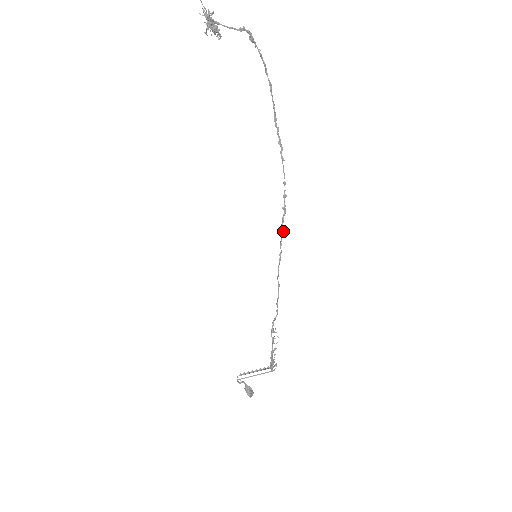
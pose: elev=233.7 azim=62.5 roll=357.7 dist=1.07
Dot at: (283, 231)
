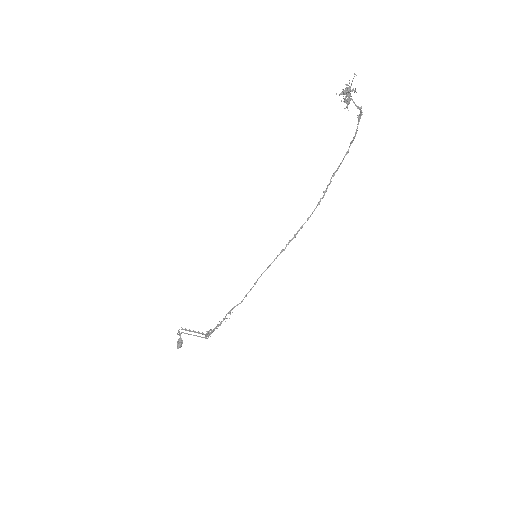
Dot at: (284, 250)
